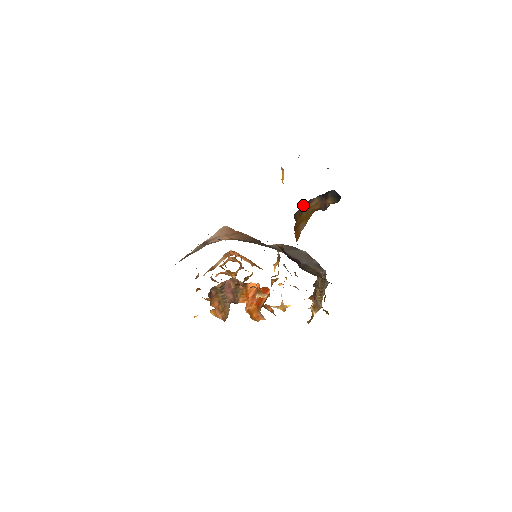
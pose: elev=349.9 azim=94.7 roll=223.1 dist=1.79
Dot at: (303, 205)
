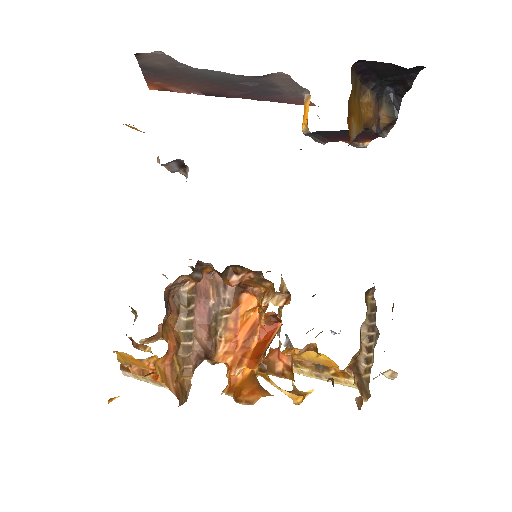
Dot at: (357, 79)
